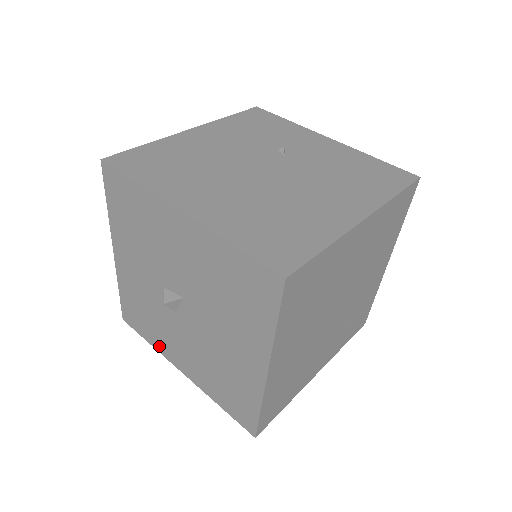
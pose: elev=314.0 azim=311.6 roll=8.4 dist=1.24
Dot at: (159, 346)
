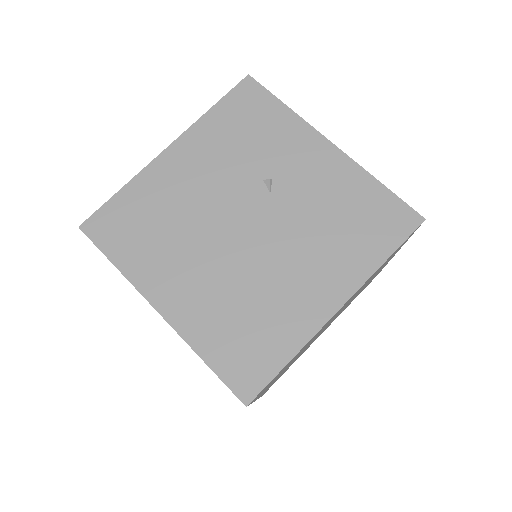
Dot at: occluded
